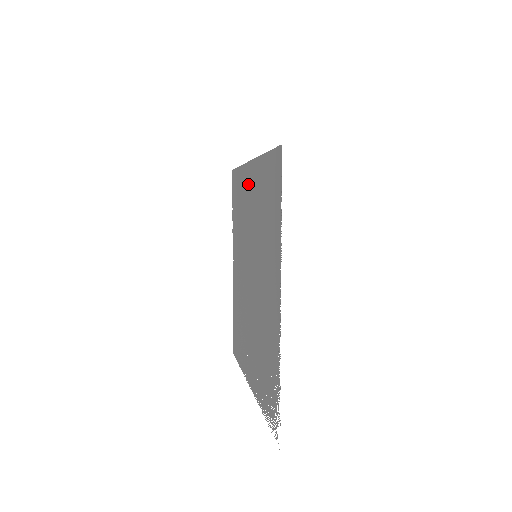
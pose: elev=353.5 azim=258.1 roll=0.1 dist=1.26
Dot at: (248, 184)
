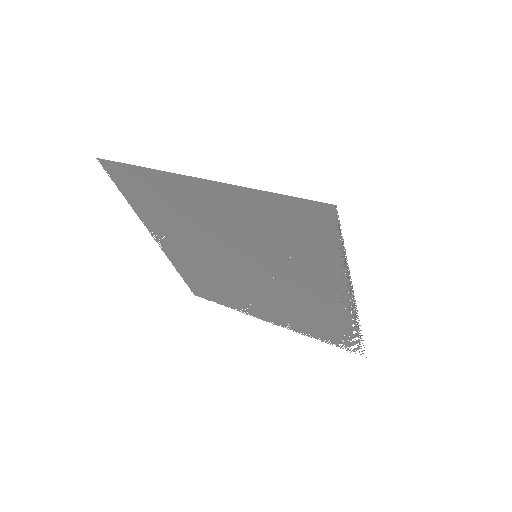
Dot at: (196, 196)
